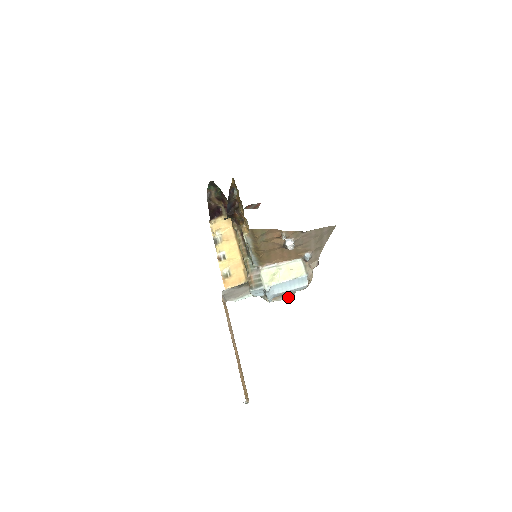
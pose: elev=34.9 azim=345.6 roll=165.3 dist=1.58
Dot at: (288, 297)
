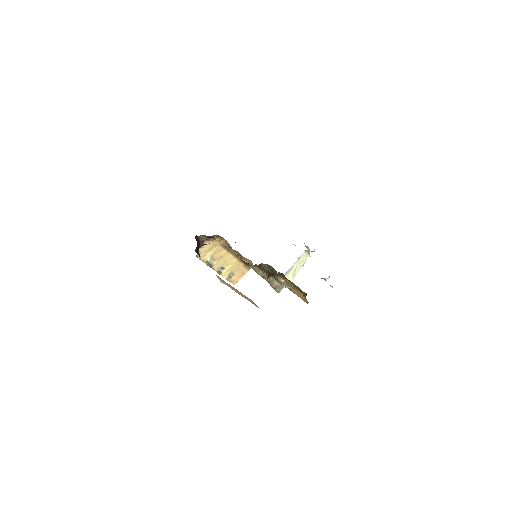
Dot at: occluded
